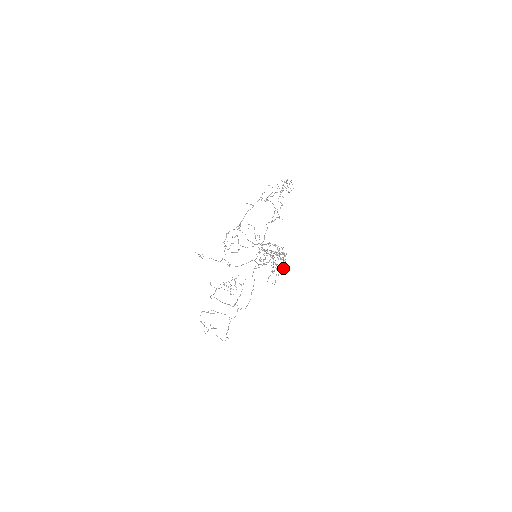
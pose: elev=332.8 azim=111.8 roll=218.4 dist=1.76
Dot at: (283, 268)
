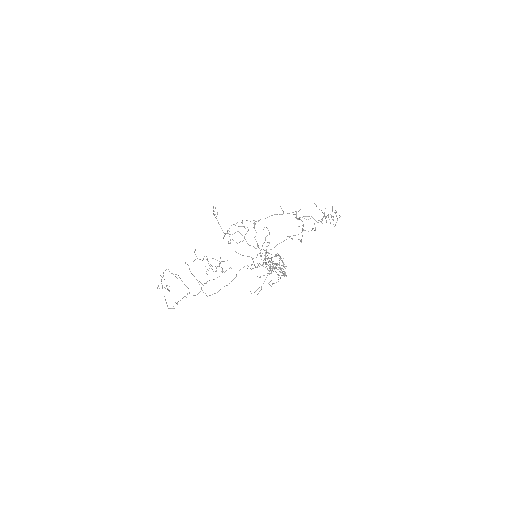
Dot at: (271, 286)
